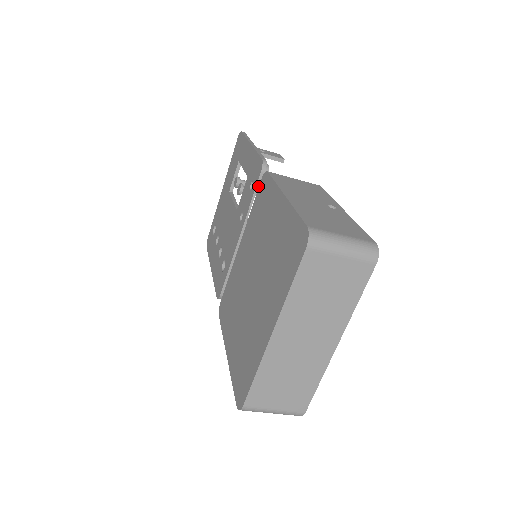
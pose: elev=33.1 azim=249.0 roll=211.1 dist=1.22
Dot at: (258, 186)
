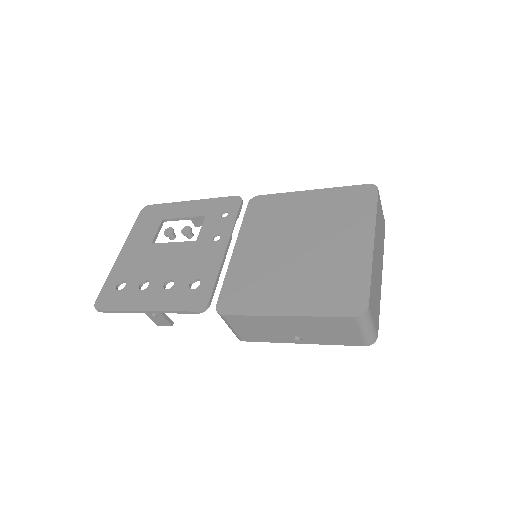
Dot at: (239, 211)
